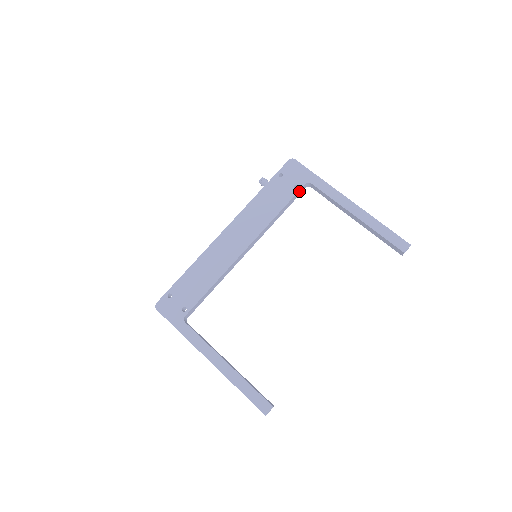
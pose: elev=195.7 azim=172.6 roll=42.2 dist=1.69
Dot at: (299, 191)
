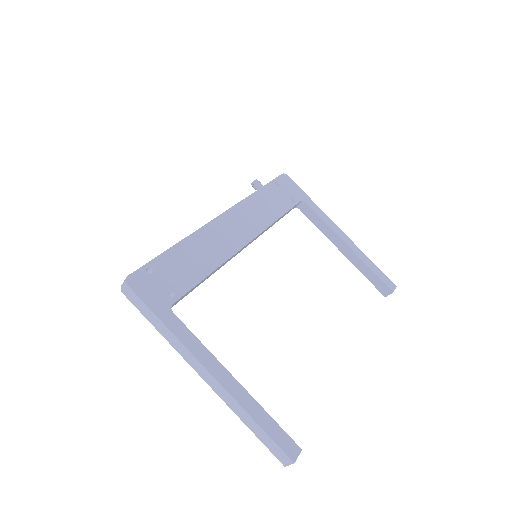
Dot at: (294, 206)
